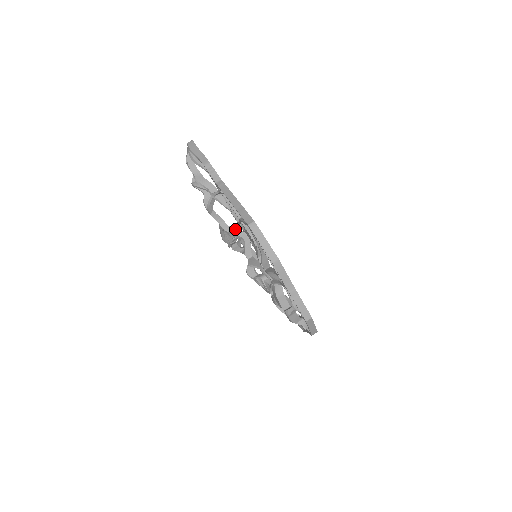
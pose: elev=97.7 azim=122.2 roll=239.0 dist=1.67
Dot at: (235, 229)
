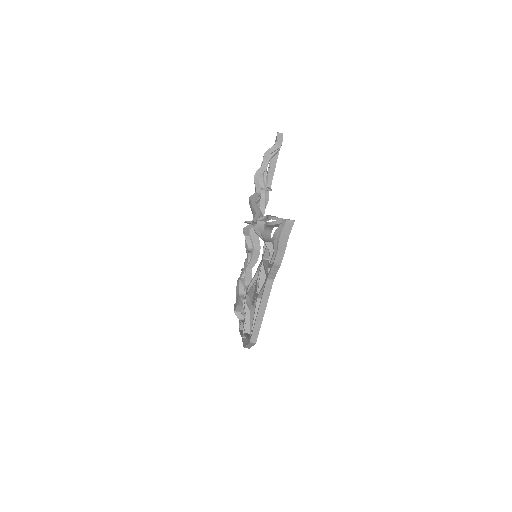
Dot at: occluded
